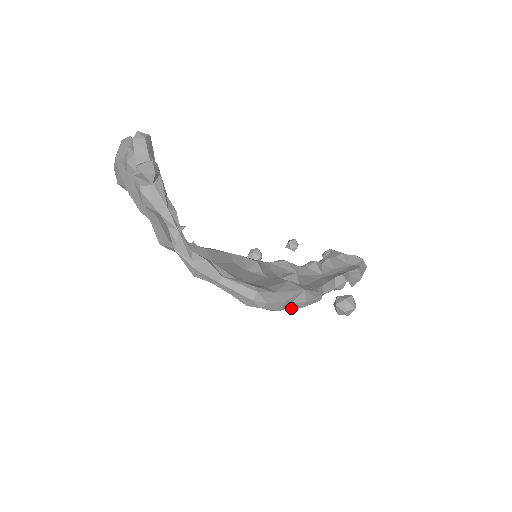
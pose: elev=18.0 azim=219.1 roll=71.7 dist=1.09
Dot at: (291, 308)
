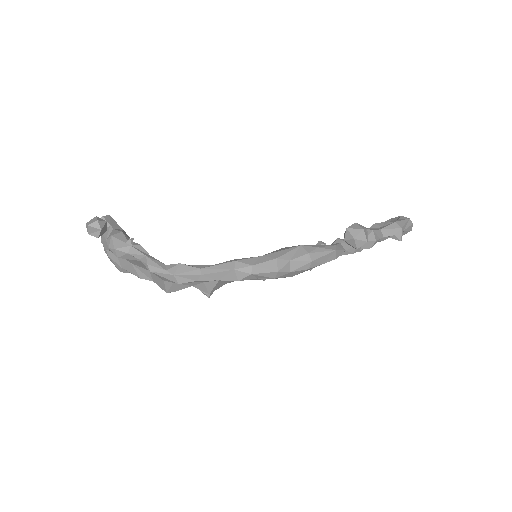
Dot at: (298, 268)
